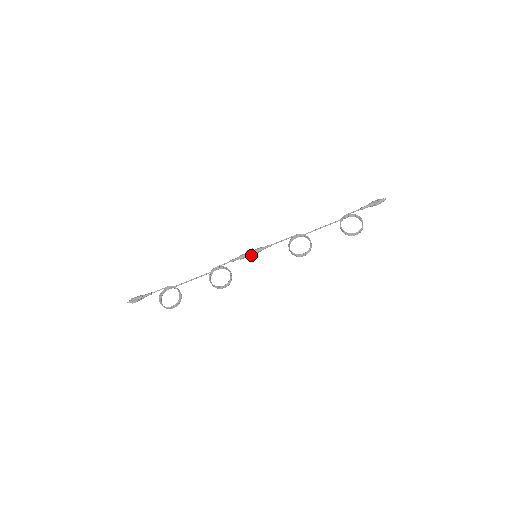
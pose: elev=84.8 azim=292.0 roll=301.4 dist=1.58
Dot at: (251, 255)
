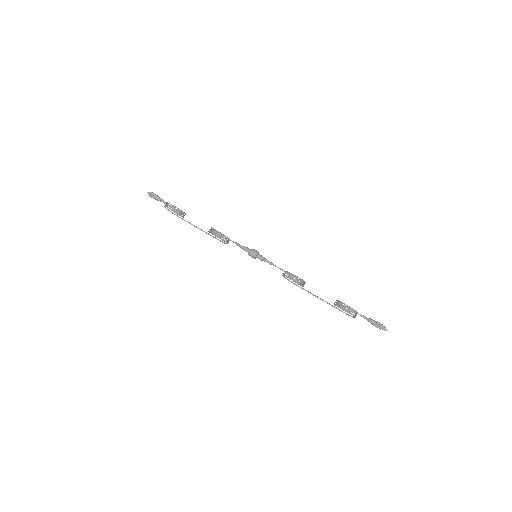
Dot at: (255, 251)
